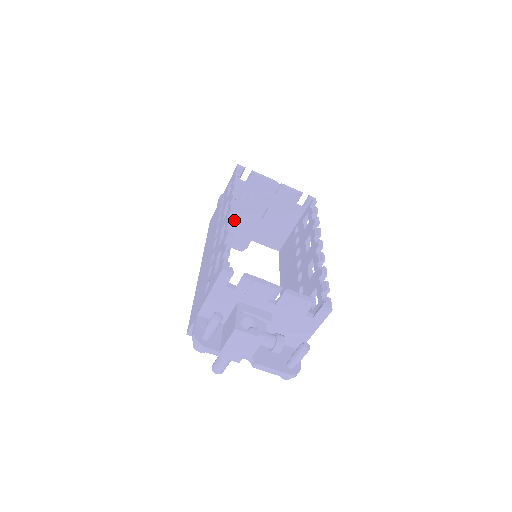
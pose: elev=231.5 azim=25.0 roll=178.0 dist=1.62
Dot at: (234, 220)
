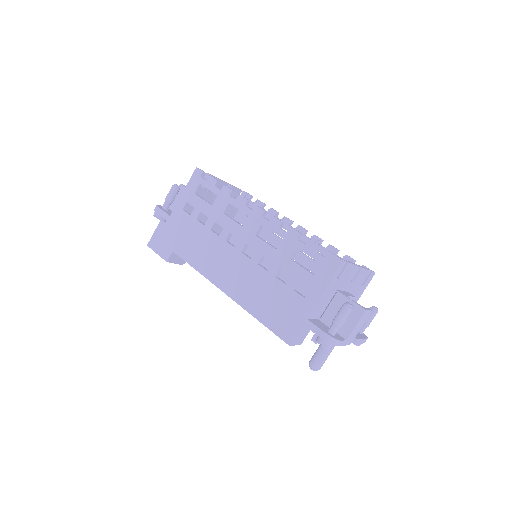
Dot at: occluded
